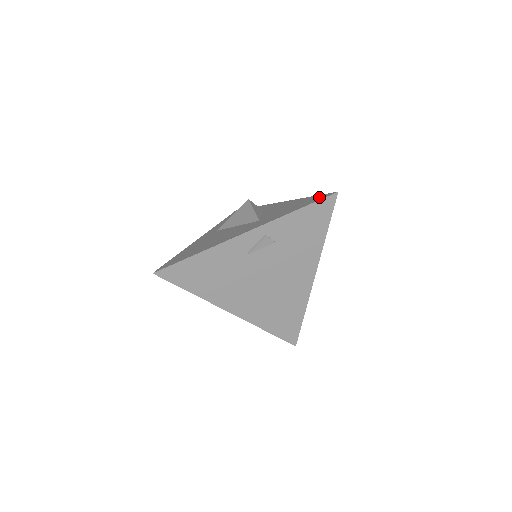
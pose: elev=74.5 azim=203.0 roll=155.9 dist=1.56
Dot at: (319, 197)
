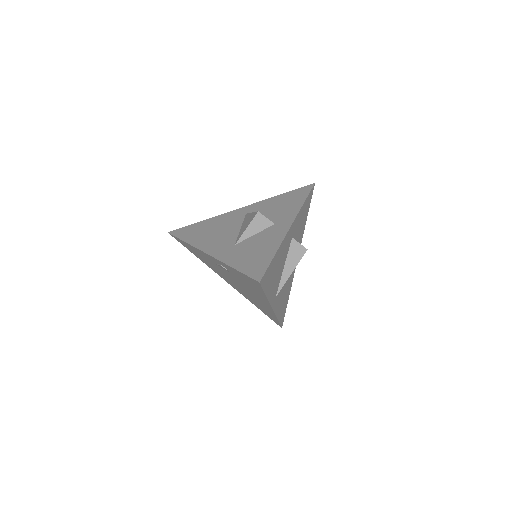
Dot at: (258, 270)
